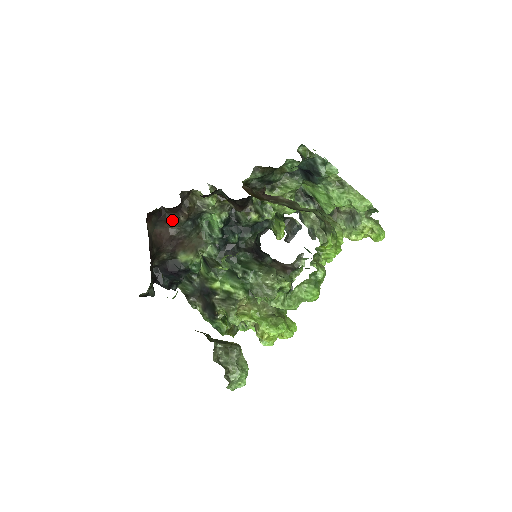
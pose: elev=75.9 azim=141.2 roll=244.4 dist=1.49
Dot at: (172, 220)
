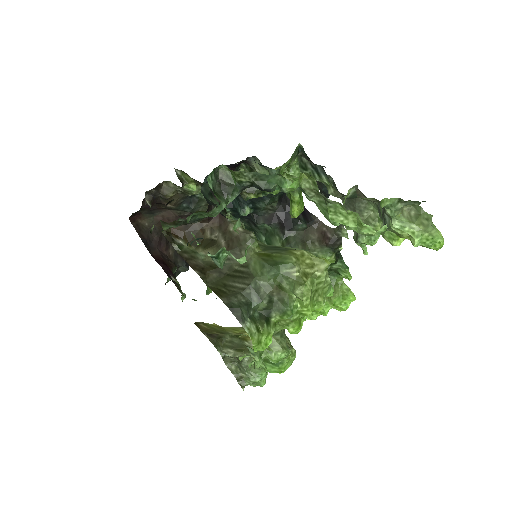
Dot at: (164, 207)
